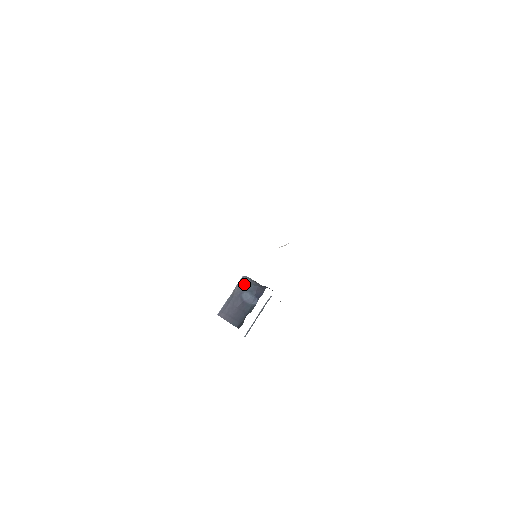
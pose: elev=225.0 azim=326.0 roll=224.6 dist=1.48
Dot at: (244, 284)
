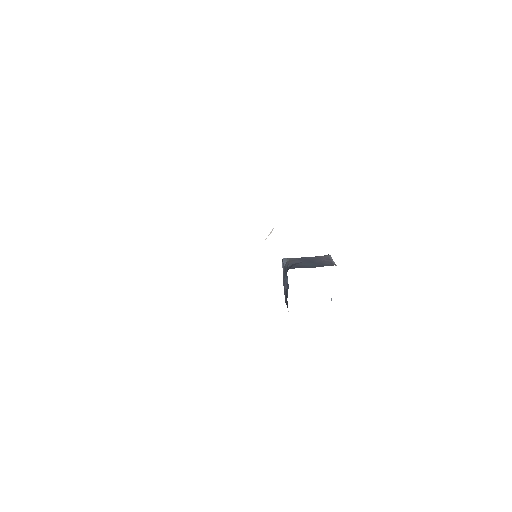
Dot at: (284, 268)
